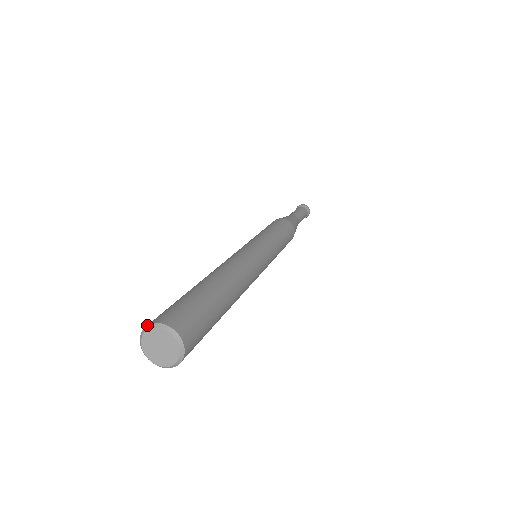
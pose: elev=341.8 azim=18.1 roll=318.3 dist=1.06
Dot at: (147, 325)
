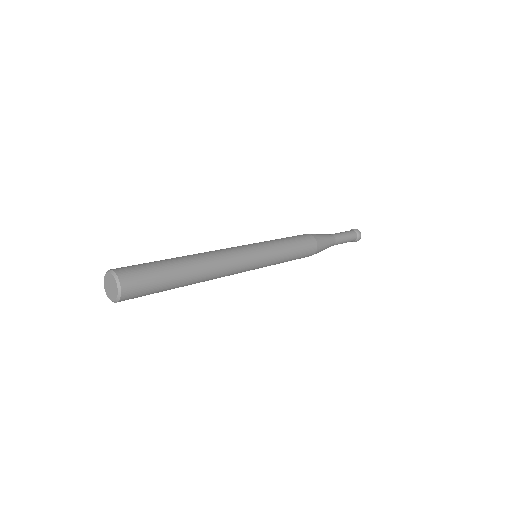
Dot at: (104, 280)
